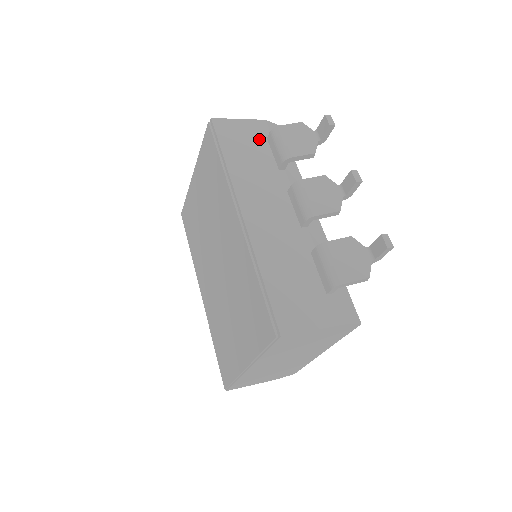
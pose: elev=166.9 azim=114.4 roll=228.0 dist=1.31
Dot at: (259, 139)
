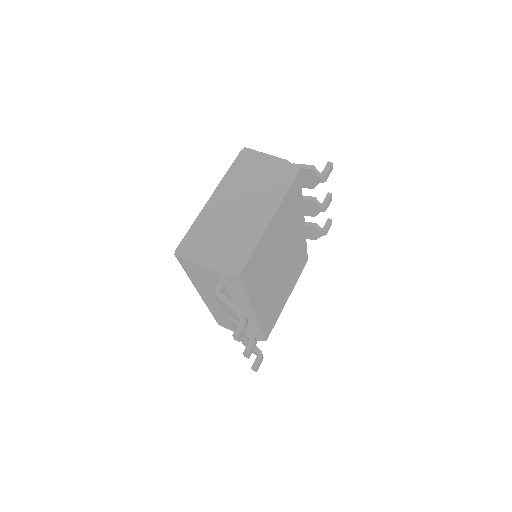
Dot at: (213, 279)
